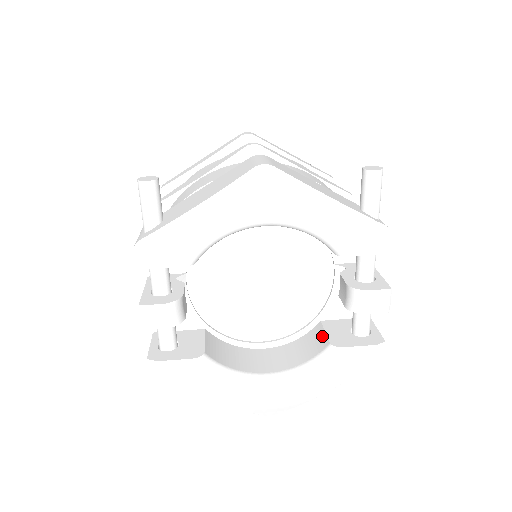
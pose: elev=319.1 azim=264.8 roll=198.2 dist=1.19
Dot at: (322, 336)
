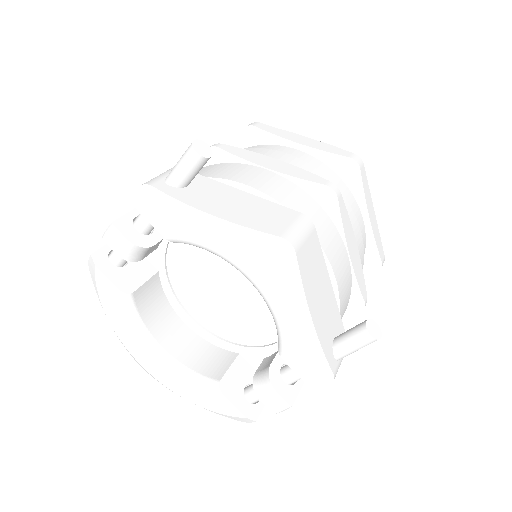
Dot at: (224, 367)
